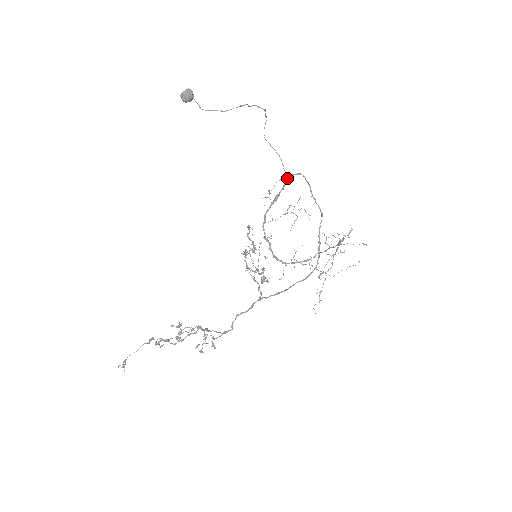
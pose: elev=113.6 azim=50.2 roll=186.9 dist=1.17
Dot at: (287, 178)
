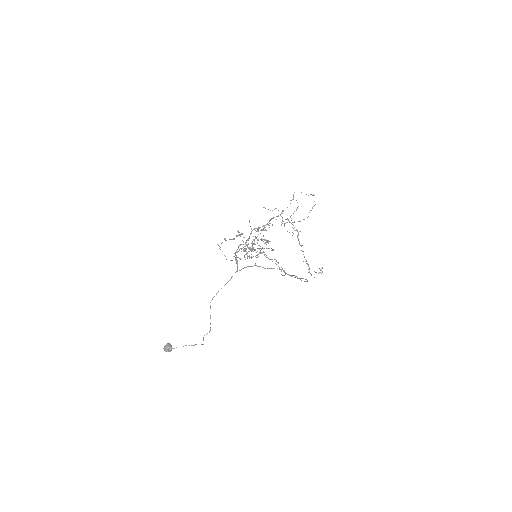
Dot at: occluded
